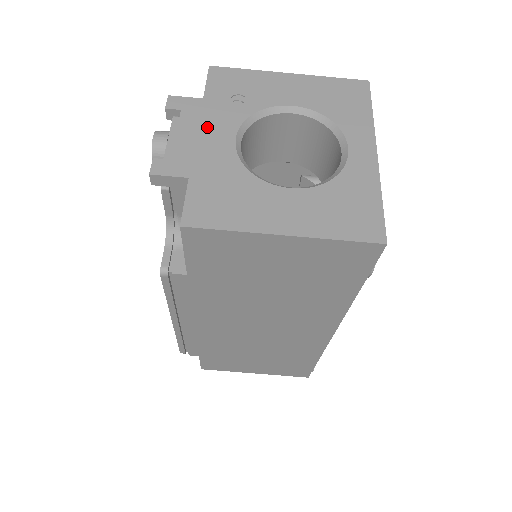
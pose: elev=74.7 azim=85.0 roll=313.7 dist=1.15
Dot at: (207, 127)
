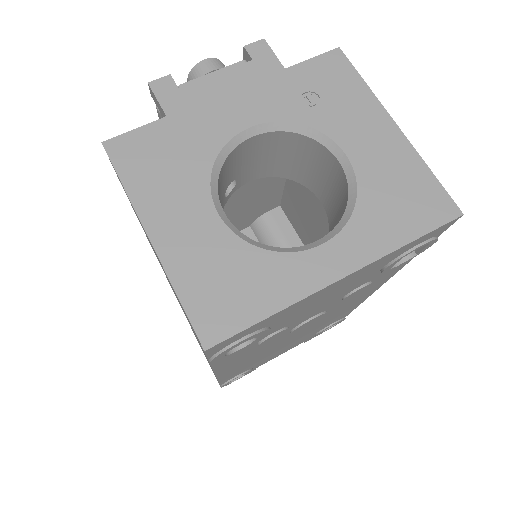
Dot at: (247, 94)
